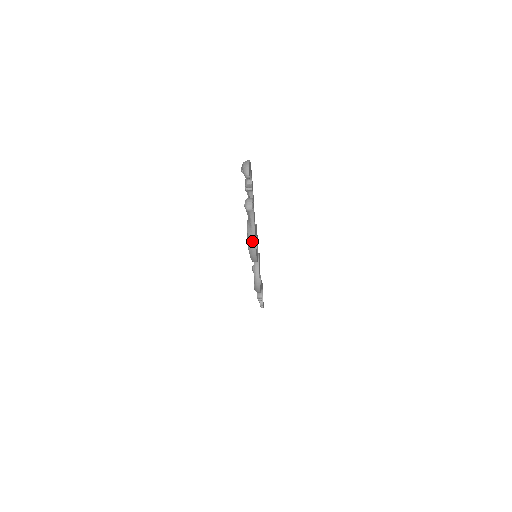
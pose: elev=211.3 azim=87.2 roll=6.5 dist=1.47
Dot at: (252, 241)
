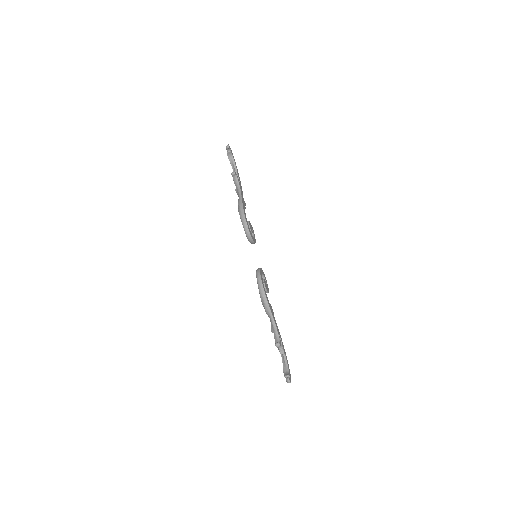
Dot at: (240, 204)
